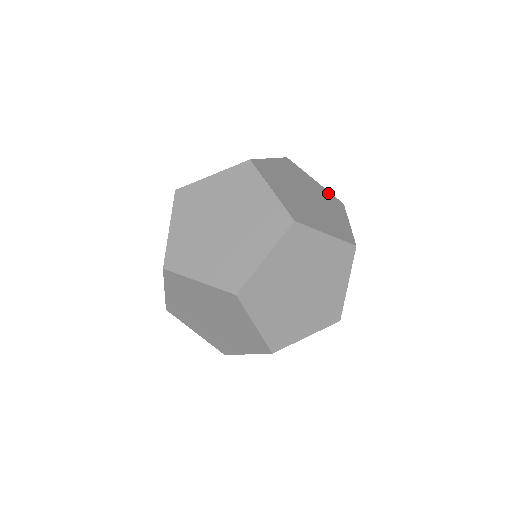
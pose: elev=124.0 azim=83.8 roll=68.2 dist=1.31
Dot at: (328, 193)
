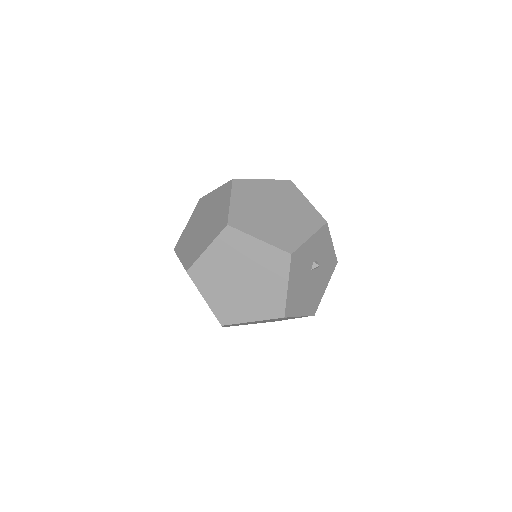
Dot at: occluded
